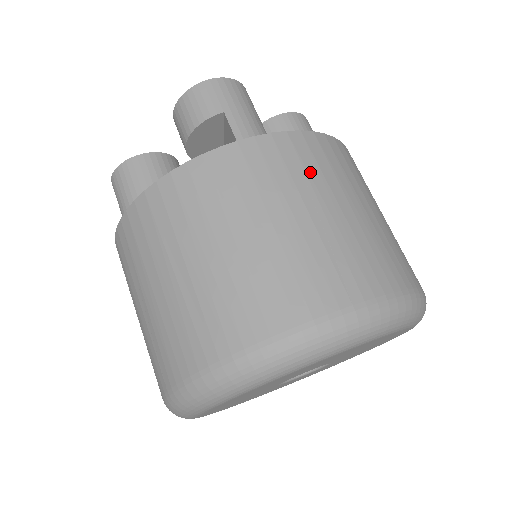
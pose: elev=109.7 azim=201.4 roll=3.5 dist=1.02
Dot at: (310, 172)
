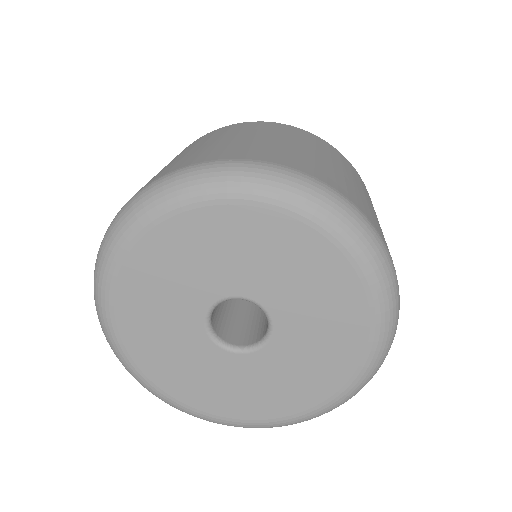
Dot at: (215, 135)
